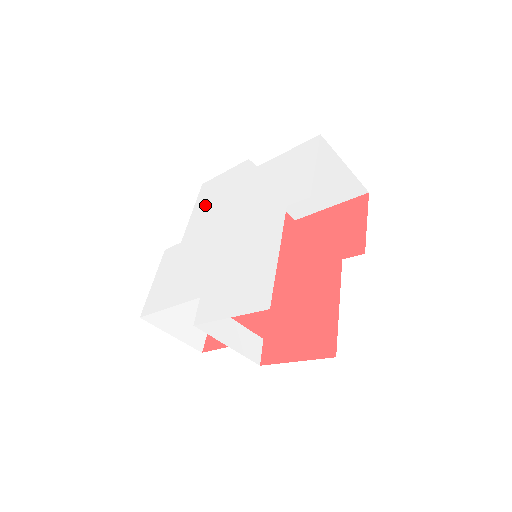
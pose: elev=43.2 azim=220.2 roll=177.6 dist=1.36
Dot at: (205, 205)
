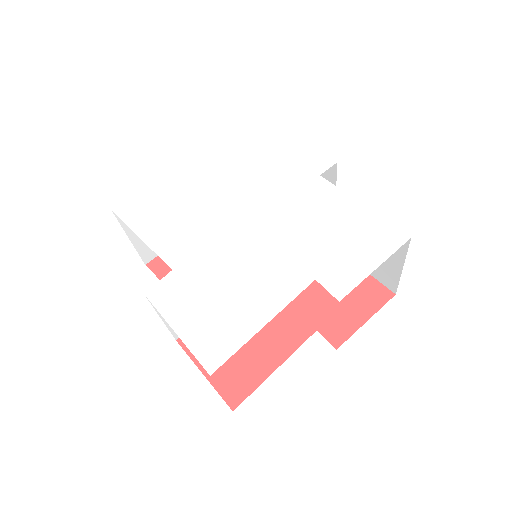
Dot at: (260, 160)
